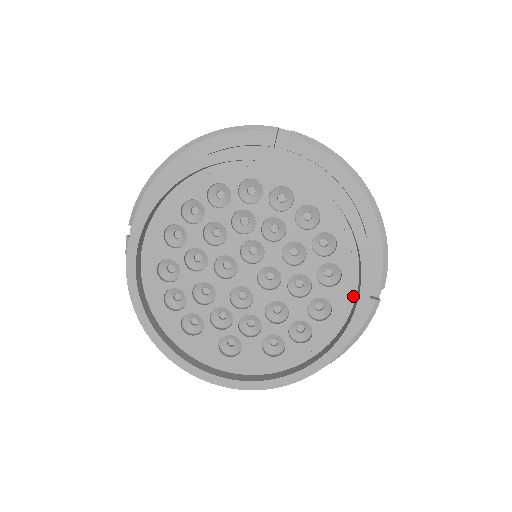
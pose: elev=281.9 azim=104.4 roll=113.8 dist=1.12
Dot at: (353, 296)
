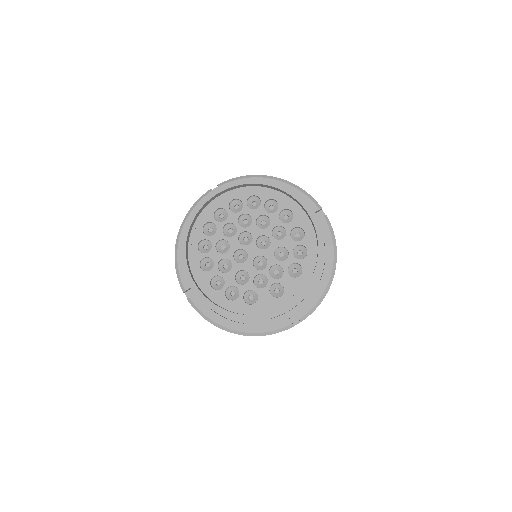
Dot at: (305, 215)
